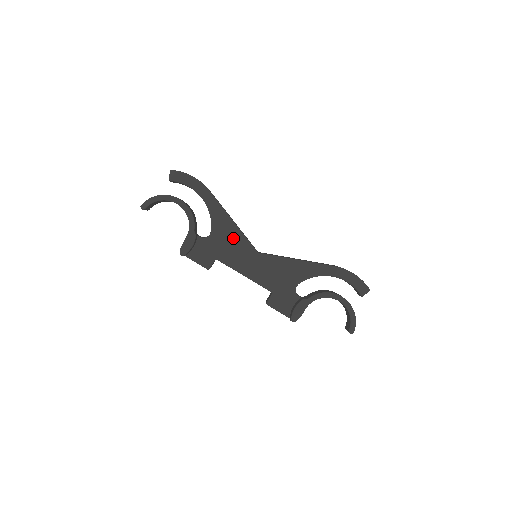
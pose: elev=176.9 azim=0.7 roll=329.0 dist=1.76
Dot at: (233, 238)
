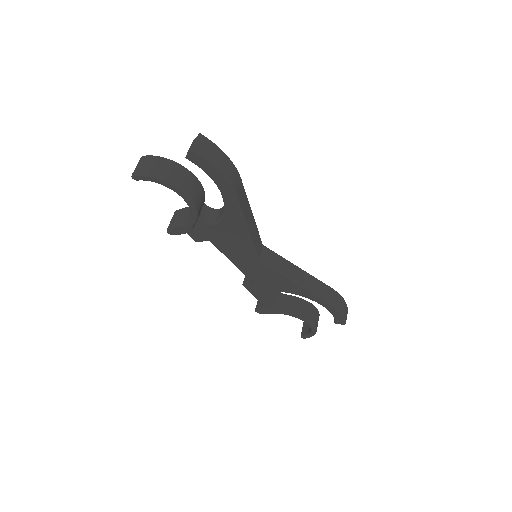
Dot at: (238, 240)
